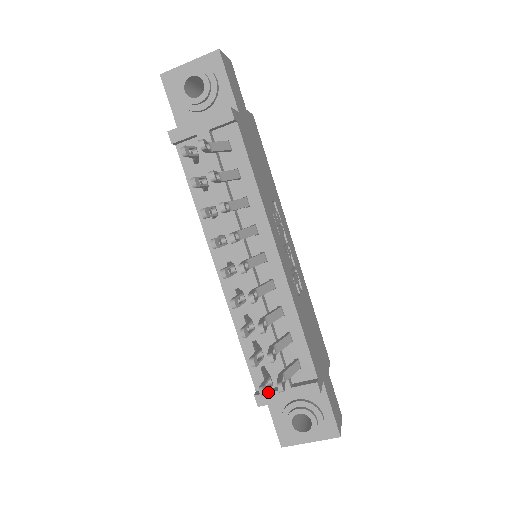
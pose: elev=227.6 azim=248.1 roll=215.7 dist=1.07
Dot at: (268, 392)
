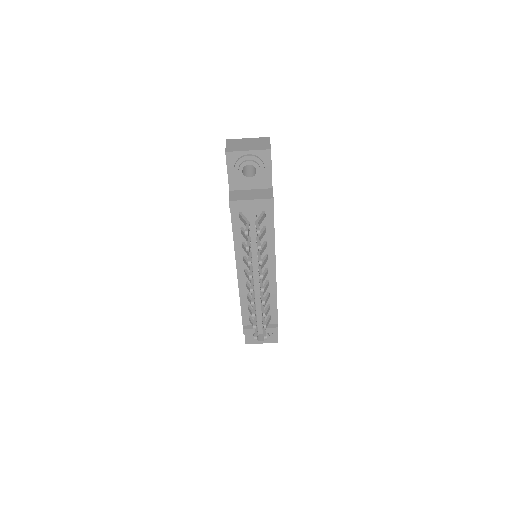
Dot at: (251, 329)
